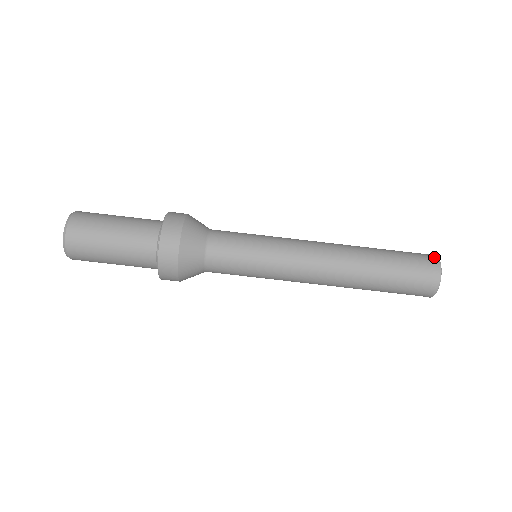
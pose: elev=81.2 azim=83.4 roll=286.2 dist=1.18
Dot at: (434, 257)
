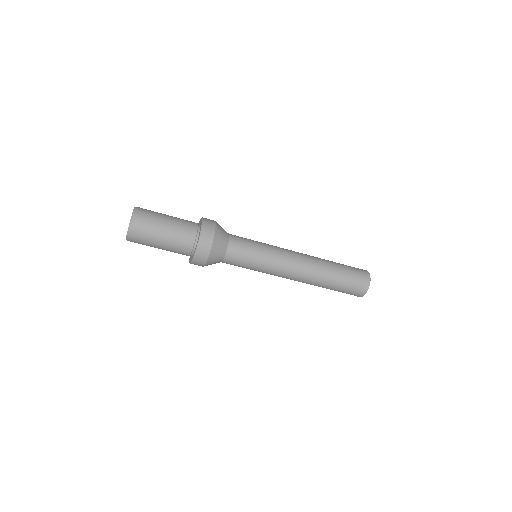
Dot at: (368, 278)
